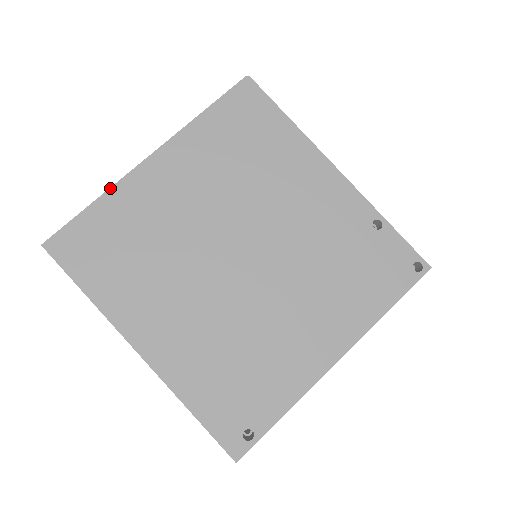
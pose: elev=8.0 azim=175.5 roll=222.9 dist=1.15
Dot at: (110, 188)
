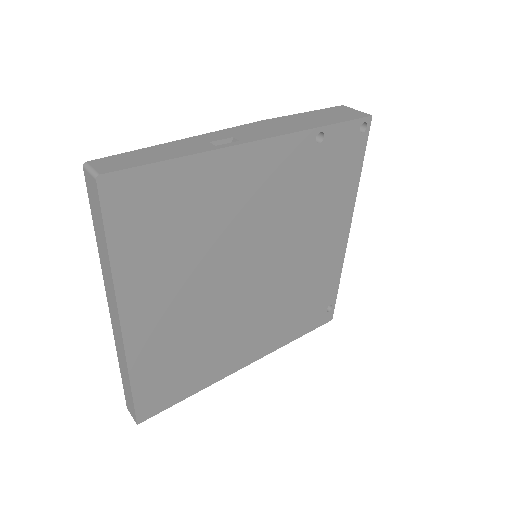
Dot at: (128, 367)
